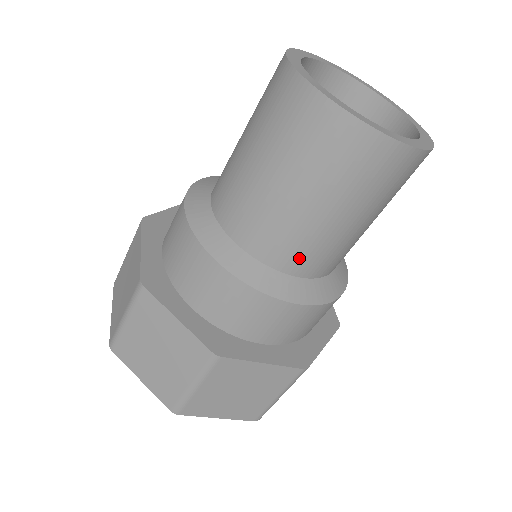
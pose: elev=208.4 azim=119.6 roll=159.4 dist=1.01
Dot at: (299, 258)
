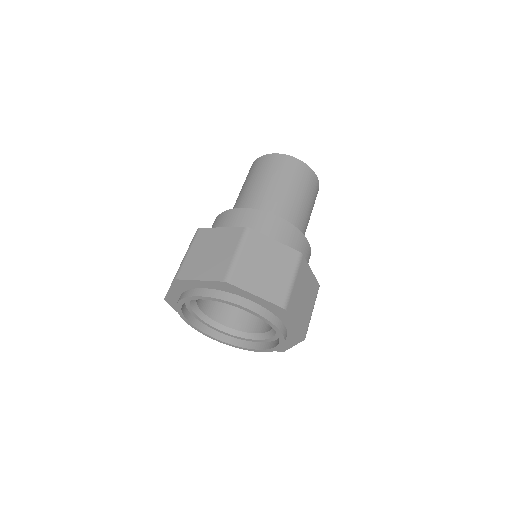
Dot at: (278, 208)
